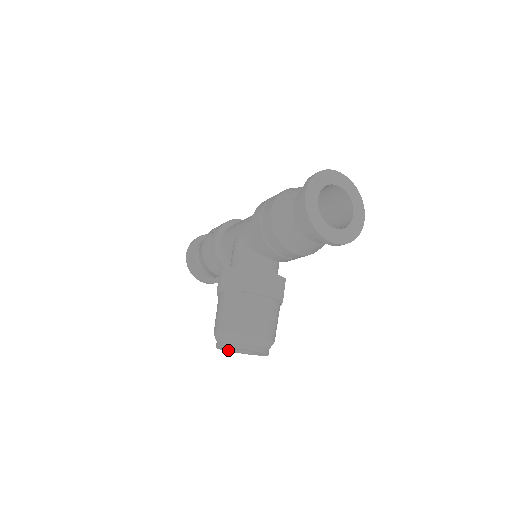
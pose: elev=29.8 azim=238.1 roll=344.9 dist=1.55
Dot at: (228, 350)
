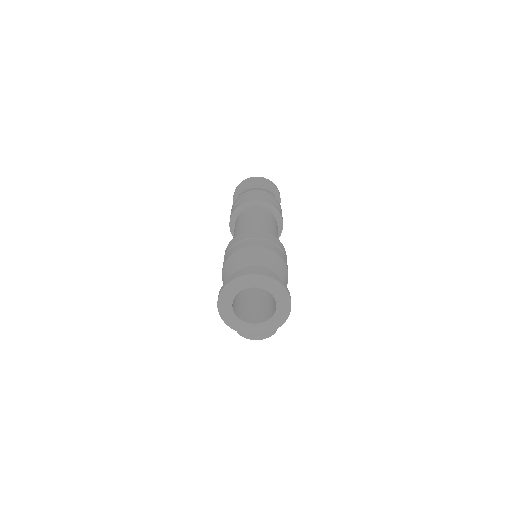
Dot at: occluded
